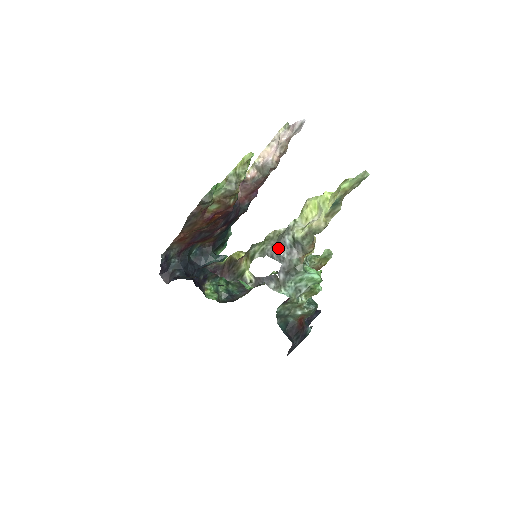
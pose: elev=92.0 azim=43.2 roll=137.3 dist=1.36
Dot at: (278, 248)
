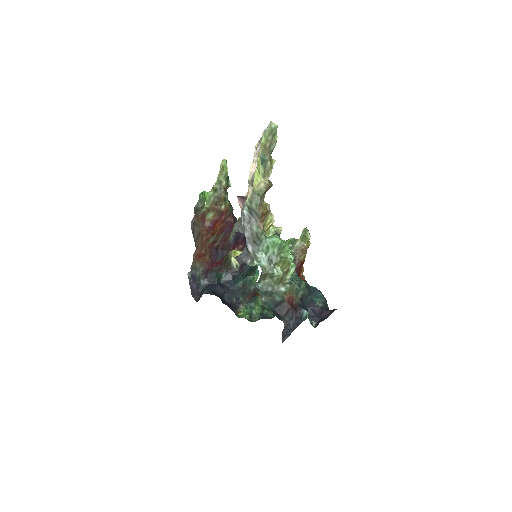
Dot at: (241, 221)
